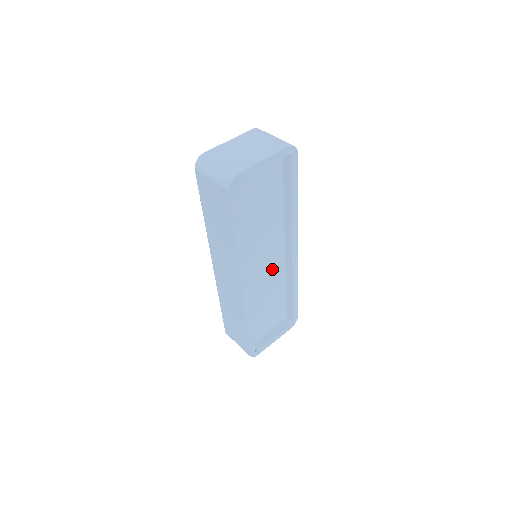
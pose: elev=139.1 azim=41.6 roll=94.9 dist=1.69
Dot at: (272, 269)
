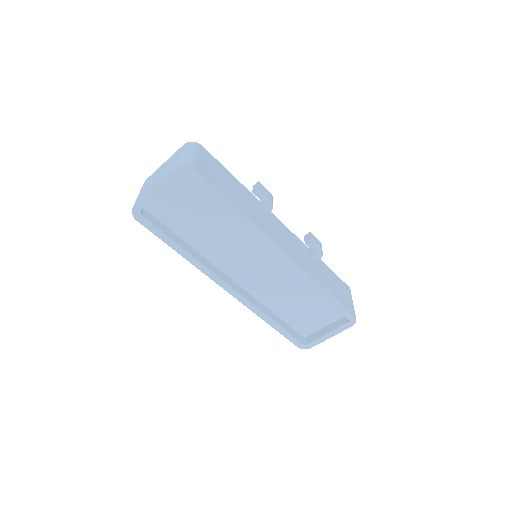
Dot at: (275, 269)
